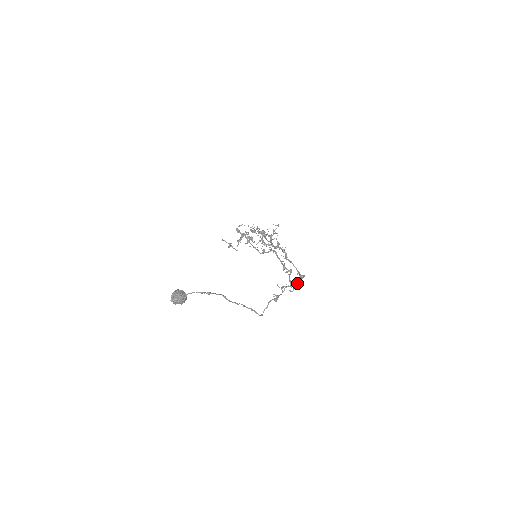
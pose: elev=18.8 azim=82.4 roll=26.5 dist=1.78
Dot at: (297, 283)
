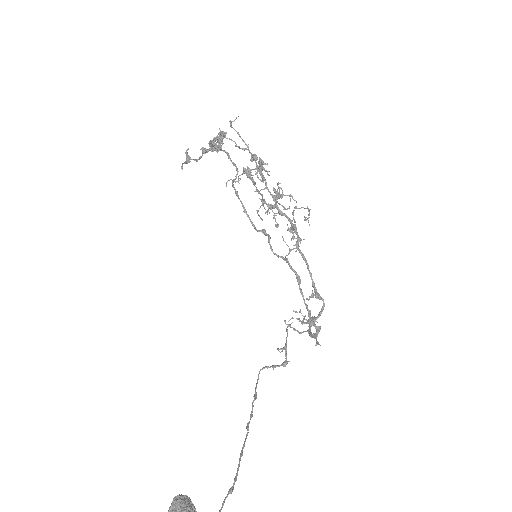
Dot at: (314, 322)
